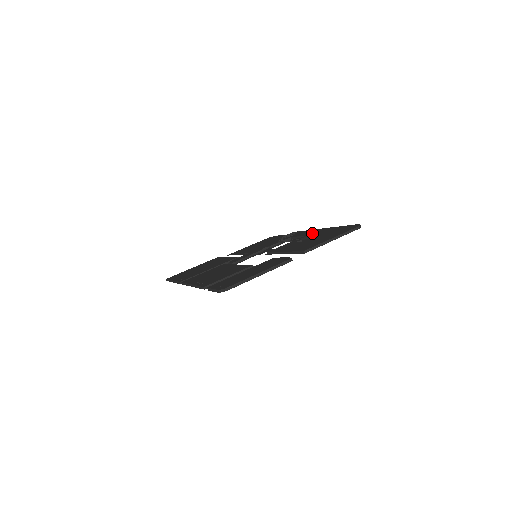
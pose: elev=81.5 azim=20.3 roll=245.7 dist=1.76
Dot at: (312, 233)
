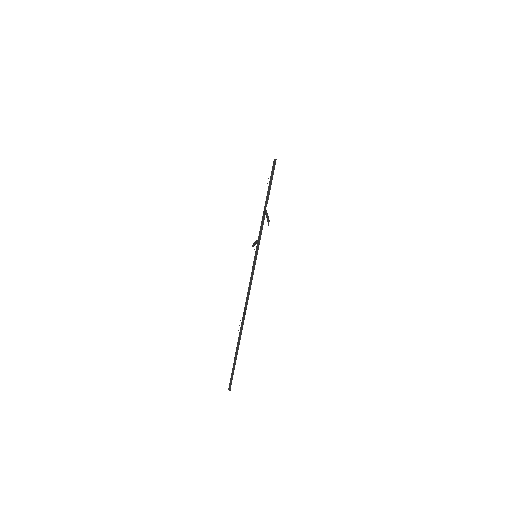
Dot at: occluded
